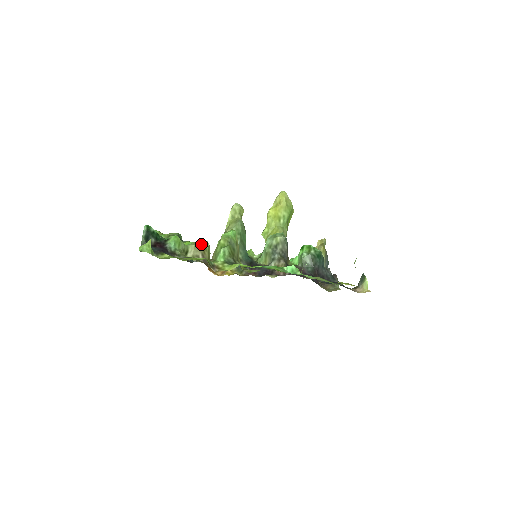
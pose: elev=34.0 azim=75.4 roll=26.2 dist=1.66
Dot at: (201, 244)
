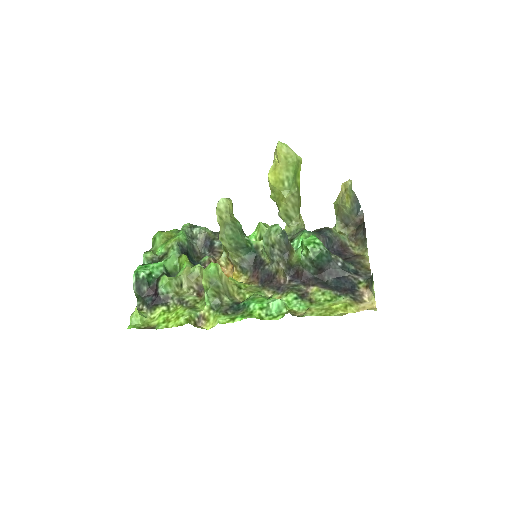
Dot at: (192, 272)
